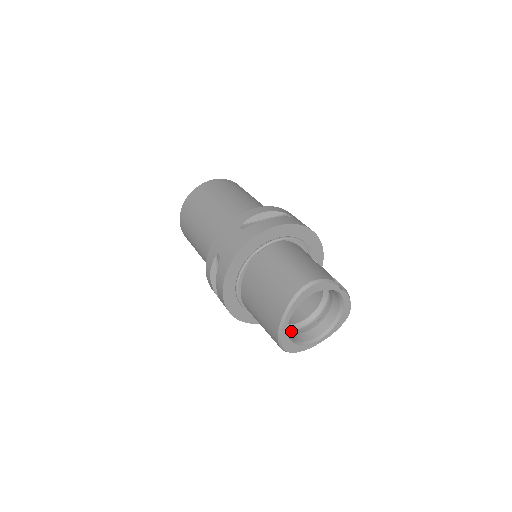
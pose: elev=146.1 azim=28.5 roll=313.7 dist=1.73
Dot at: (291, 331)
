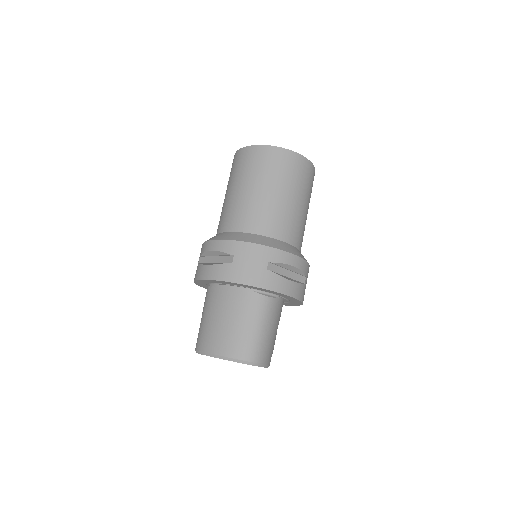
Dot at: occluded
